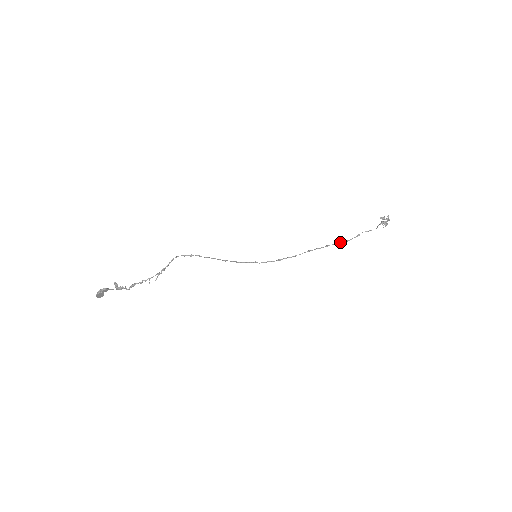
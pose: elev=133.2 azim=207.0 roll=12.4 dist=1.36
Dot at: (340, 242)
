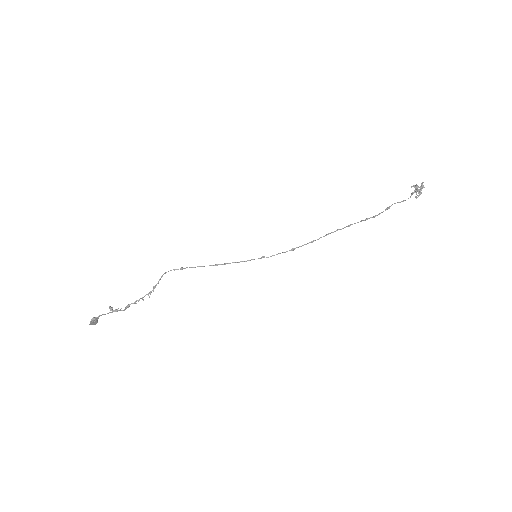
Dot at: (366, 219)
